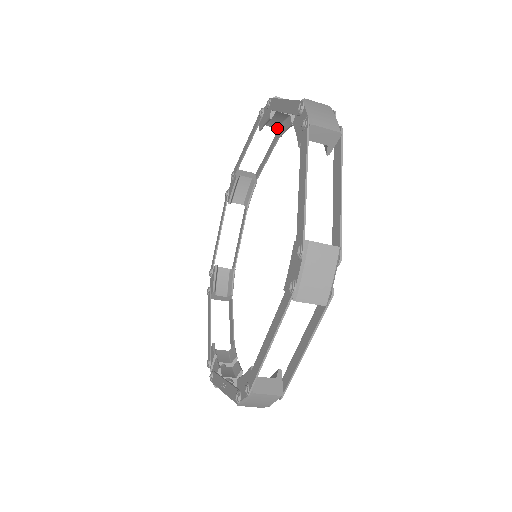
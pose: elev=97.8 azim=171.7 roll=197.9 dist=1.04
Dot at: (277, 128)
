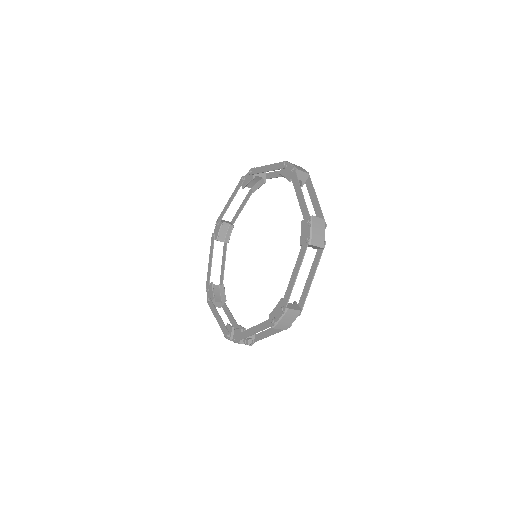
Dot at: (251, 188)
